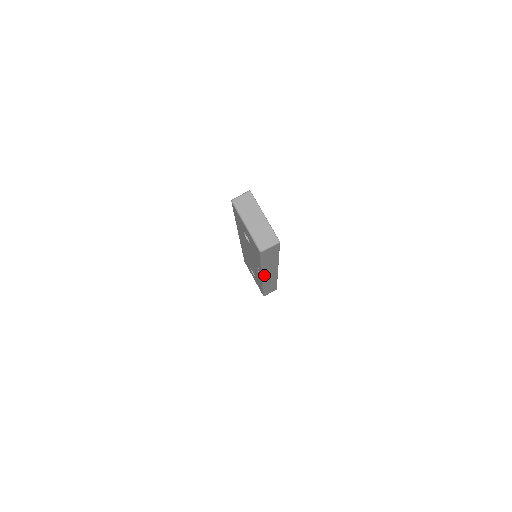
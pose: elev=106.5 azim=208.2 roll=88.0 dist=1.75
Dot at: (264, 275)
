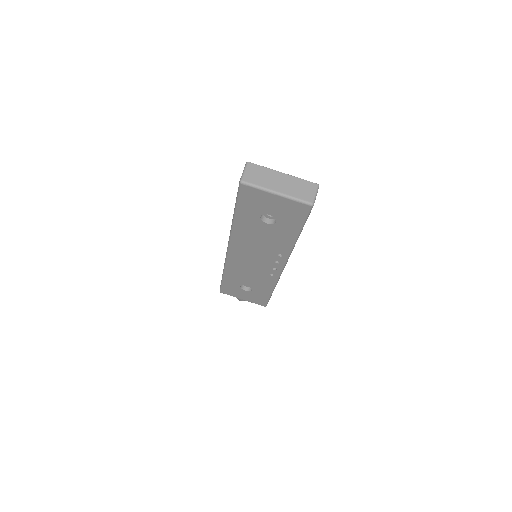
Dot at: (287, 260)
